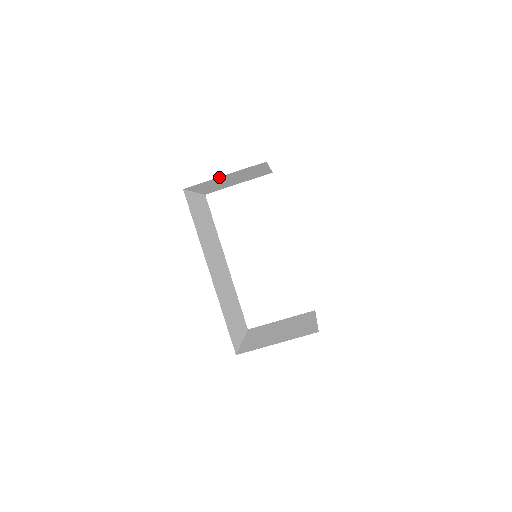
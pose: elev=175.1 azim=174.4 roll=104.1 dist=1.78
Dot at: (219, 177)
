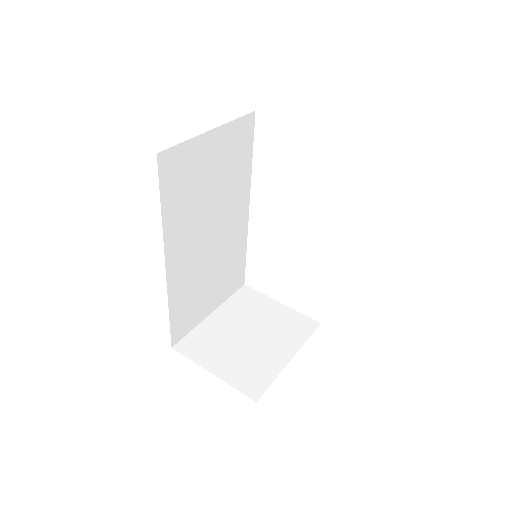
Dot at: occluded
